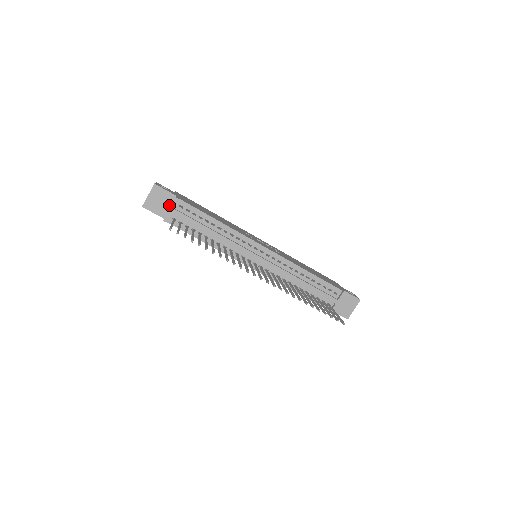
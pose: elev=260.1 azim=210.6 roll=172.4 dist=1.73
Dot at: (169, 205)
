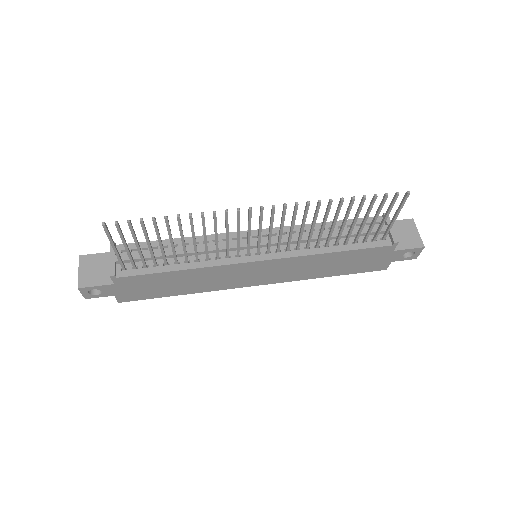
Dot at: occluded
